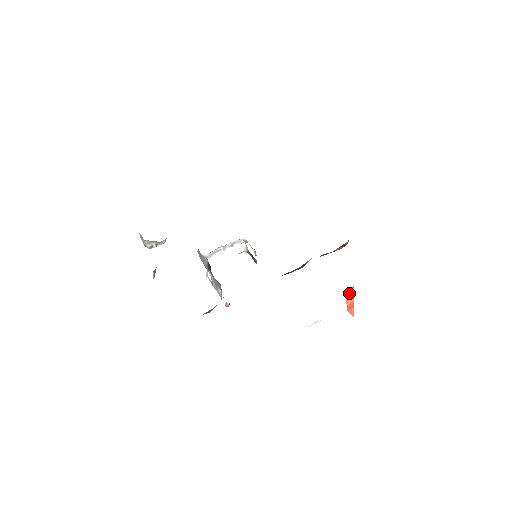
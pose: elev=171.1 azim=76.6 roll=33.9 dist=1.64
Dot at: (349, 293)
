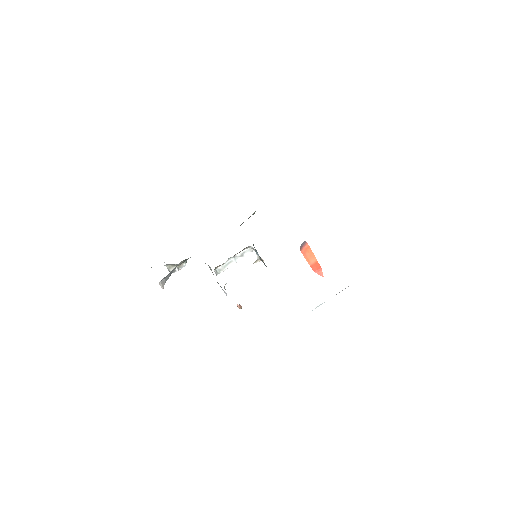
Dot at: (305, 251)
